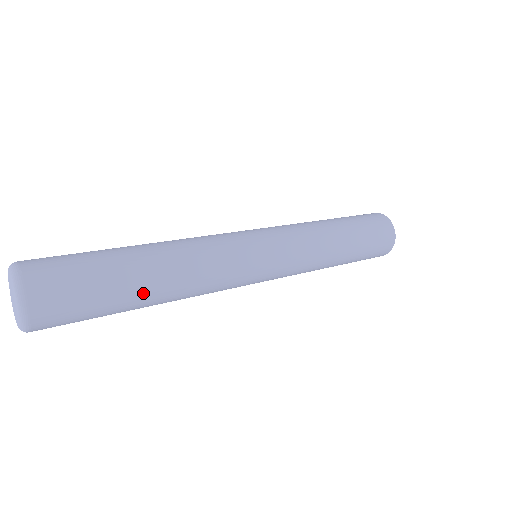
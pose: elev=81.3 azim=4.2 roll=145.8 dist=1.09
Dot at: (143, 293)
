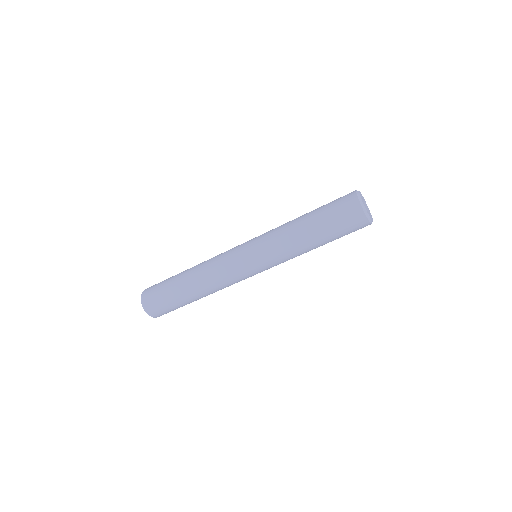
Dot at: (191, 299)
